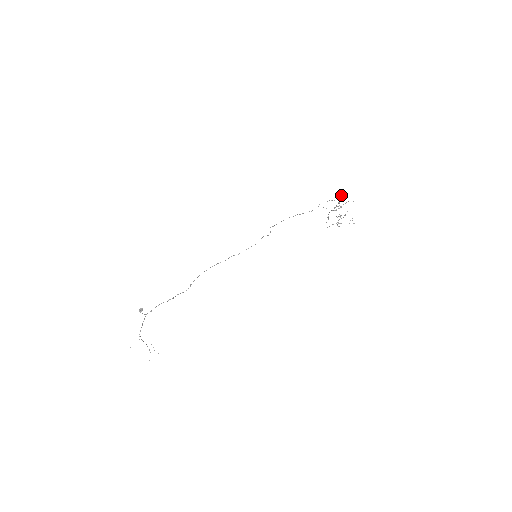
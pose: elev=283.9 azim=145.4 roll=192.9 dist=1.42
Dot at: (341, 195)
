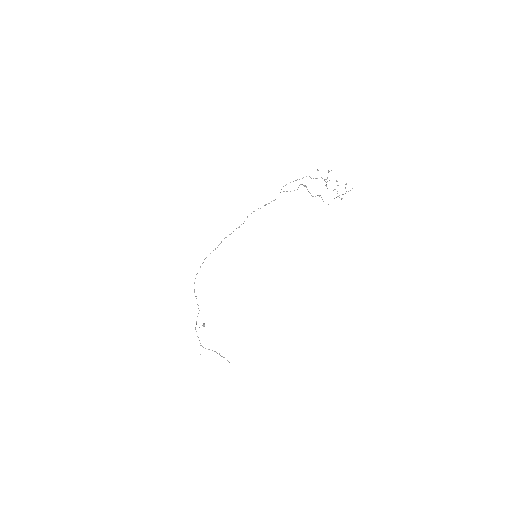
Dot at: occluded
